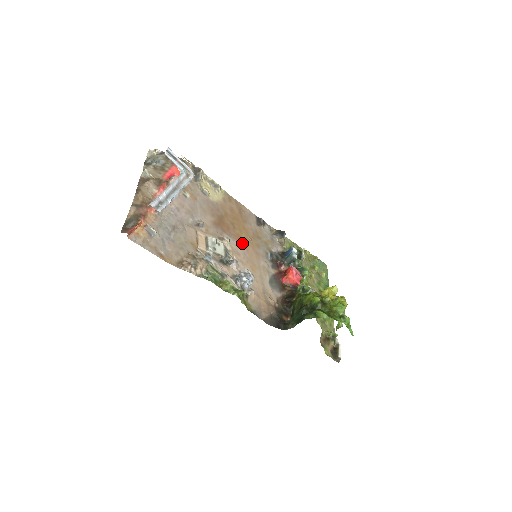
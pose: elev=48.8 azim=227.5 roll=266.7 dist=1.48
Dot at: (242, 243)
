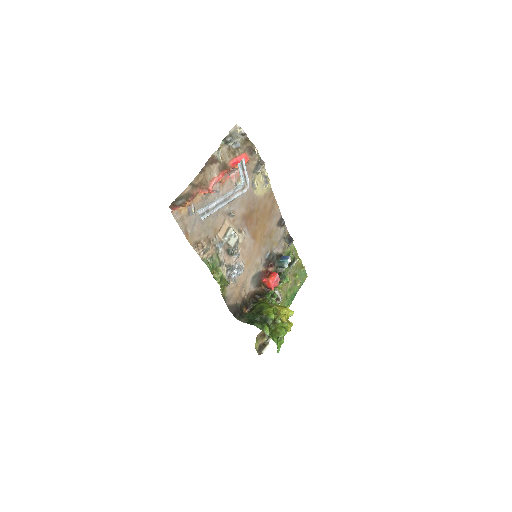
Dot at: (254, 239)
